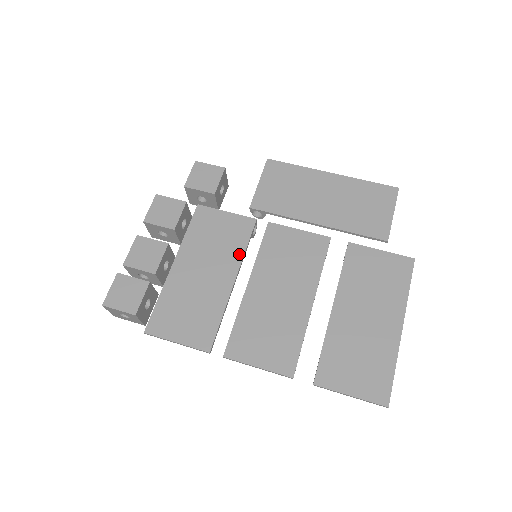
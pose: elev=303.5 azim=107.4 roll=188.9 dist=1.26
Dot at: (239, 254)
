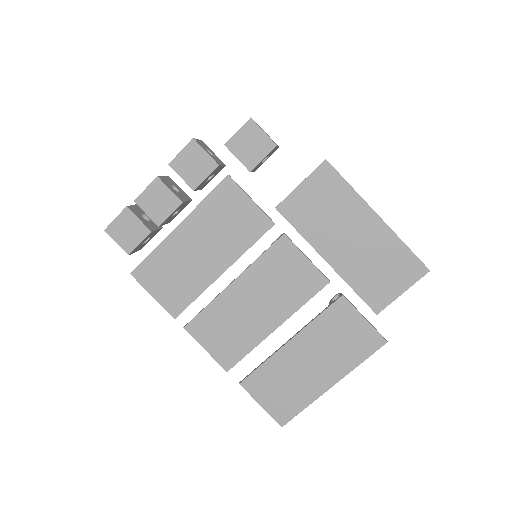
Dot at: (240, 250)
